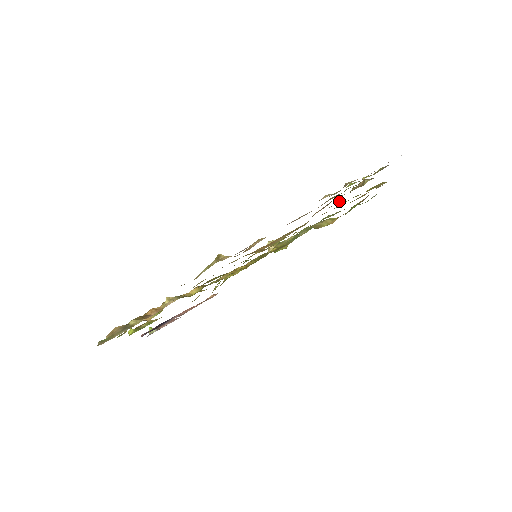
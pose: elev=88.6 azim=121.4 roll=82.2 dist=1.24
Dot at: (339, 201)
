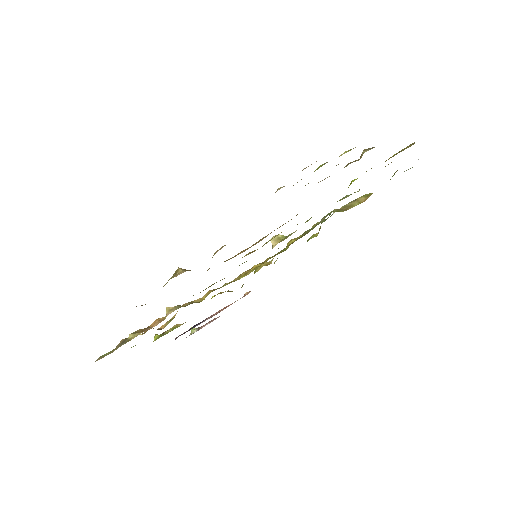
Dot at: occluded
